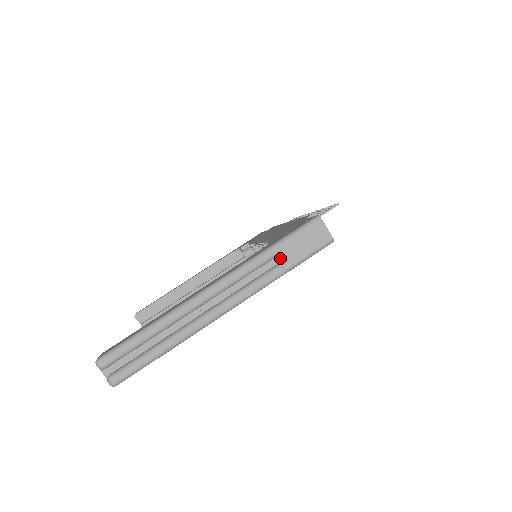
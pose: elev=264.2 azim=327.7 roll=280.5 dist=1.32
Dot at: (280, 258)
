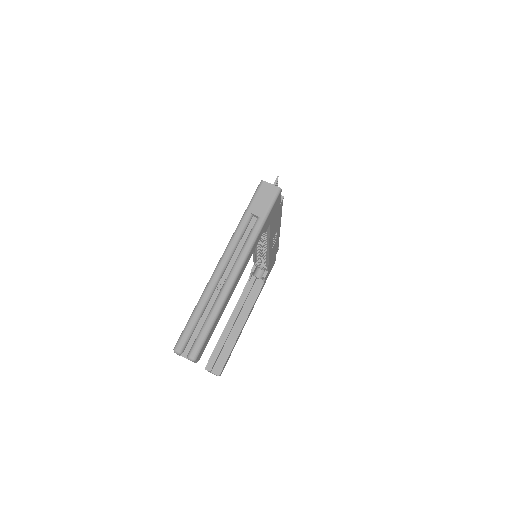
Dot at: (254, 220)
